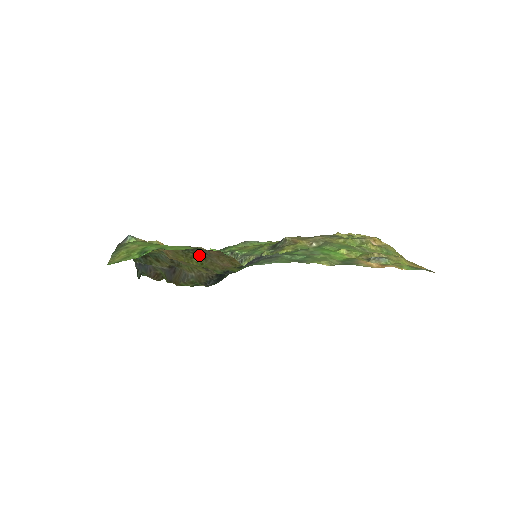
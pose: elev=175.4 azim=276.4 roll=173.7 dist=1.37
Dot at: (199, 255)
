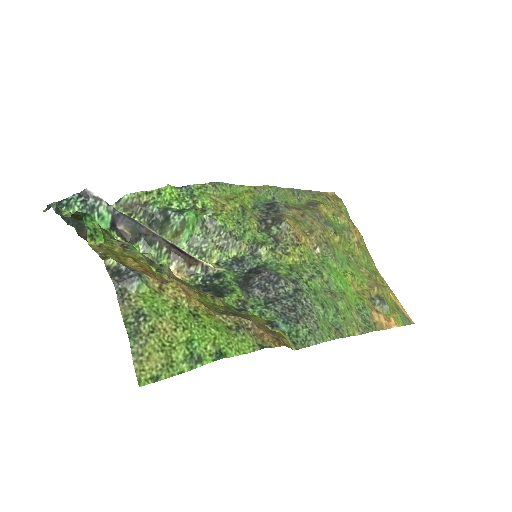
Dot at: (231, 310)
